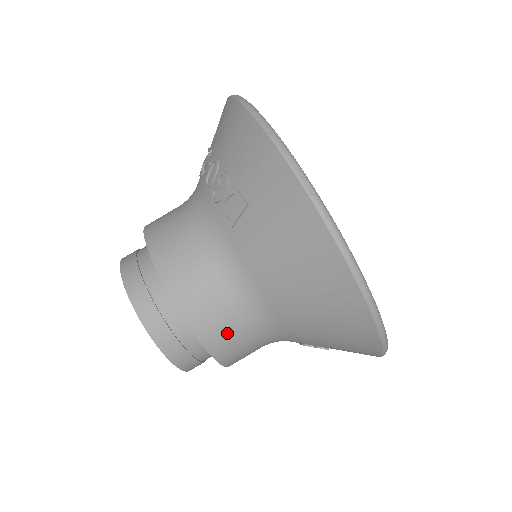
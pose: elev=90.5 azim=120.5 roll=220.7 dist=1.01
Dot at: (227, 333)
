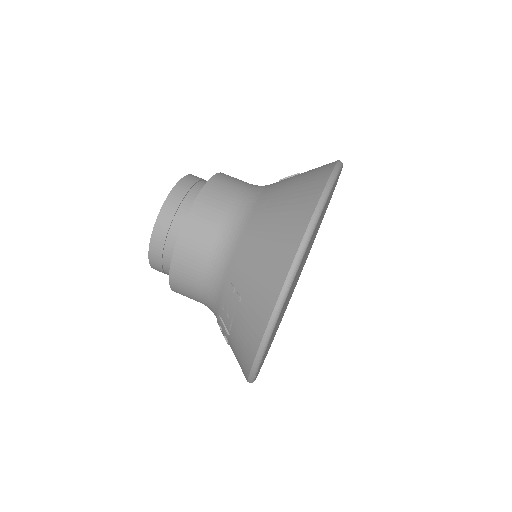
Dot at: (214, 207)
